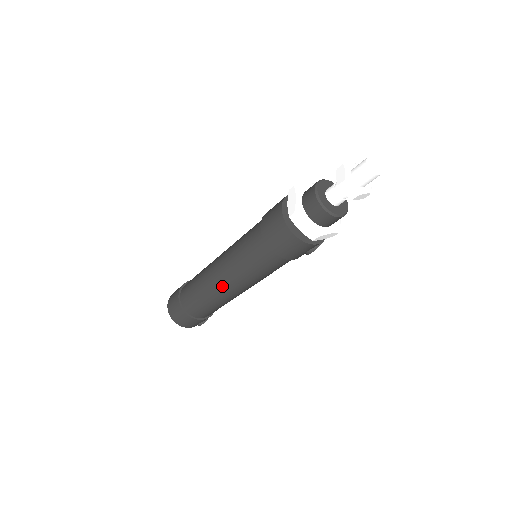
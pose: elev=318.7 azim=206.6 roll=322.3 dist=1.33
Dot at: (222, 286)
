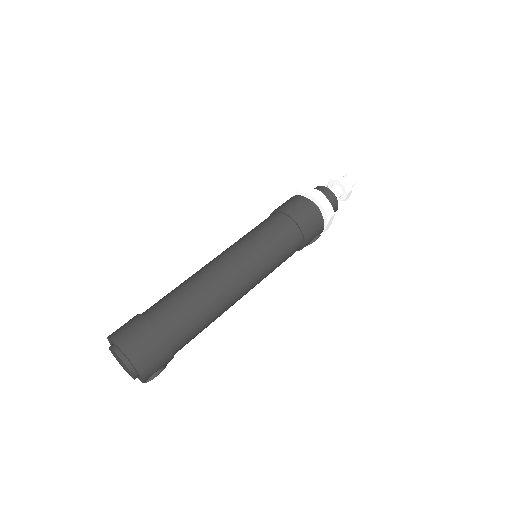
Dot at: (234, 278)
